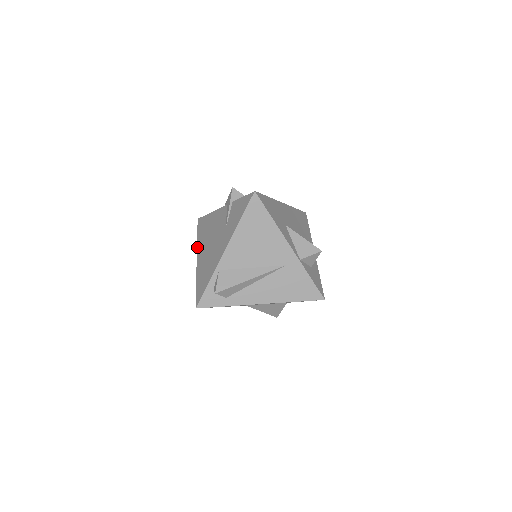
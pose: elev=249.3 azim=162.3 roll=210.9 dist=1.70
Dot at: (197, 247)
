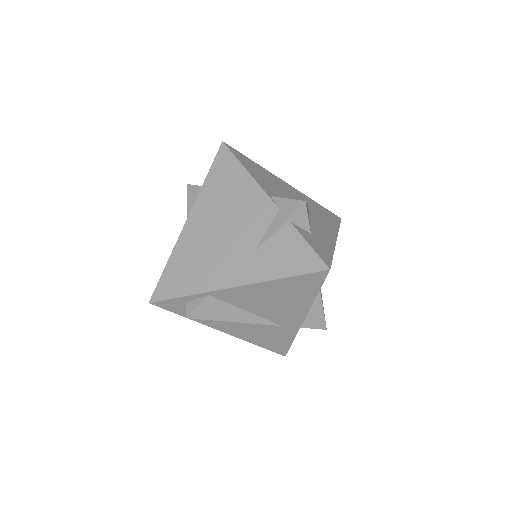
Dot at: (197, 198)
